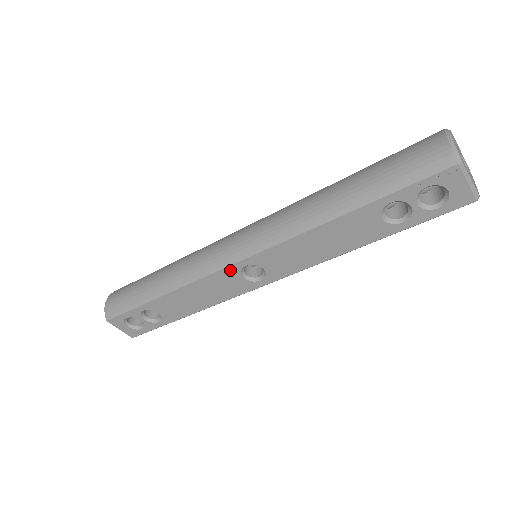
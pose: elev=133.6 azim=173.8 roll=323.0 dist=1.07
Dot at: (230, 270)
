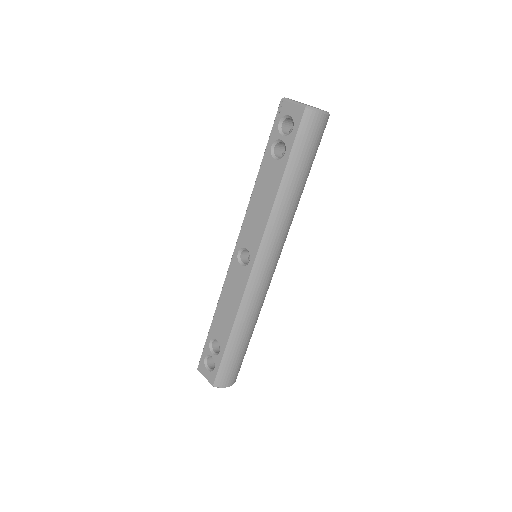
Dot at: (233, 263)
